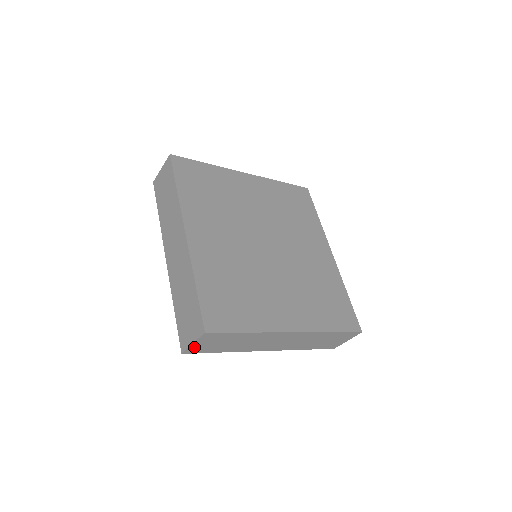
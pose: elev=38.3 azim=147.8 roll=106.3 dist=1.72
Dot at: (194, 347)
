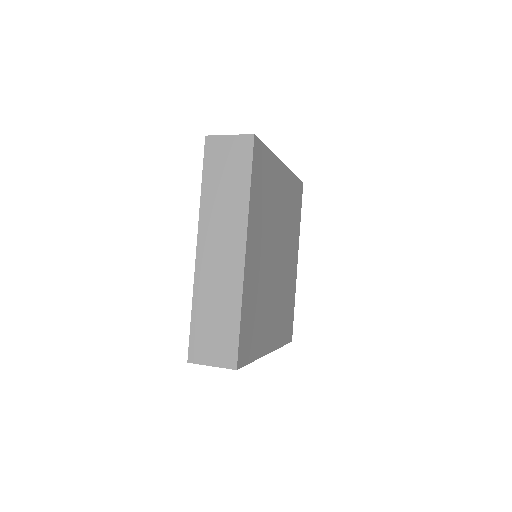
Dot at: occluded
